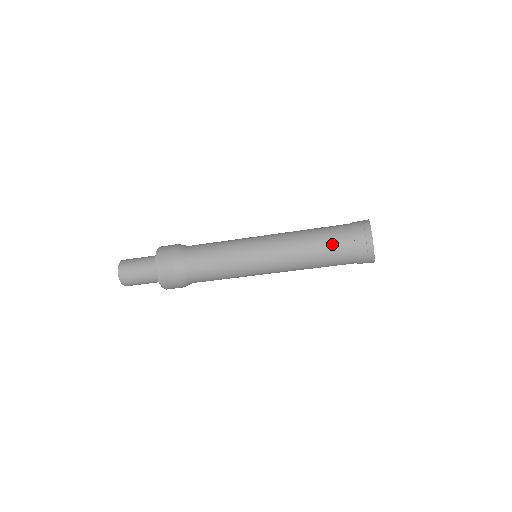
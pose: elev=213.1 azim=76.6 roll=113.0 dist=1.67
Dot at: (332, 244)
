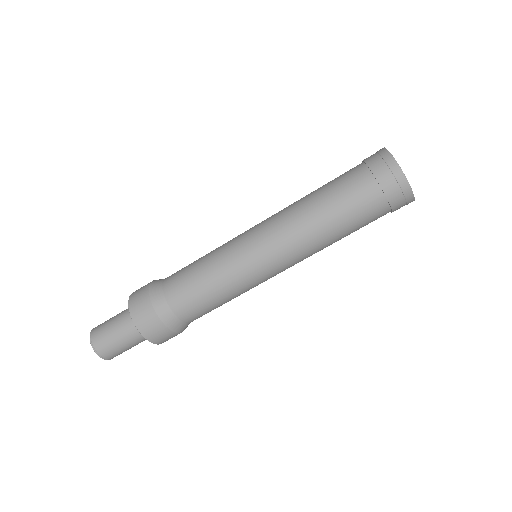
Dot at: (350, 200)
